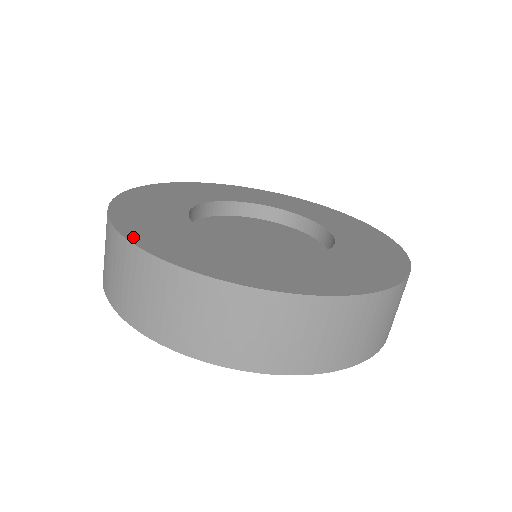
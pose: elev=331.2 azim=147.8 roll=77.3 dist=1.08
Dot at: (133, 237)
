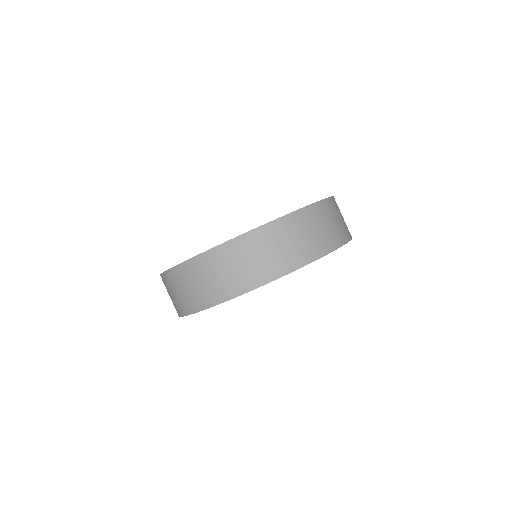
Dot at: occluded
